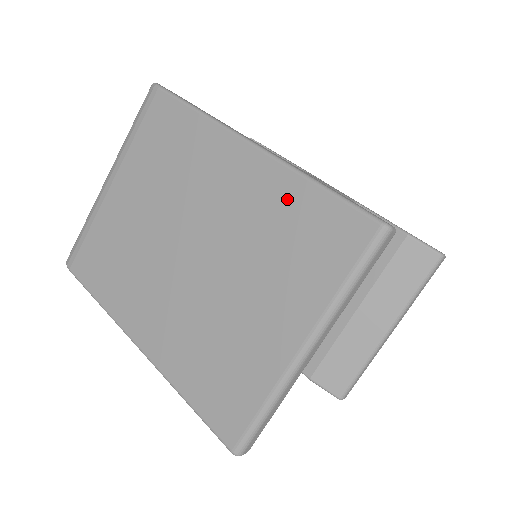
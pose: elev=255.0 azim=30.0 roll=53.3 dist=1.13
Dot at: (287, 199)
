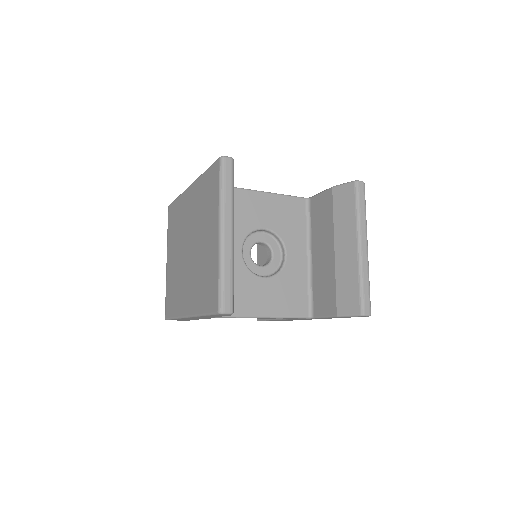
Dot at: (201, 188)
